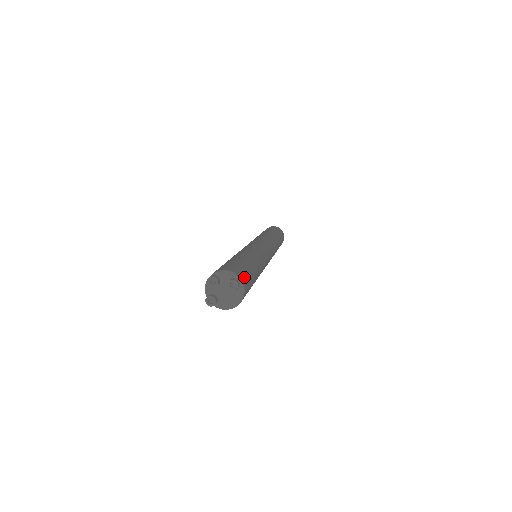
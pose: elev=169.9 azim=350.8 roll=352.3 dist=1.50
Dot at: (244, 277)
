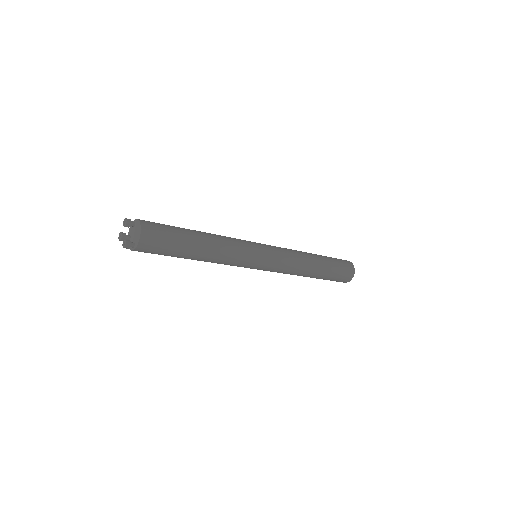
Dot at: occluded
